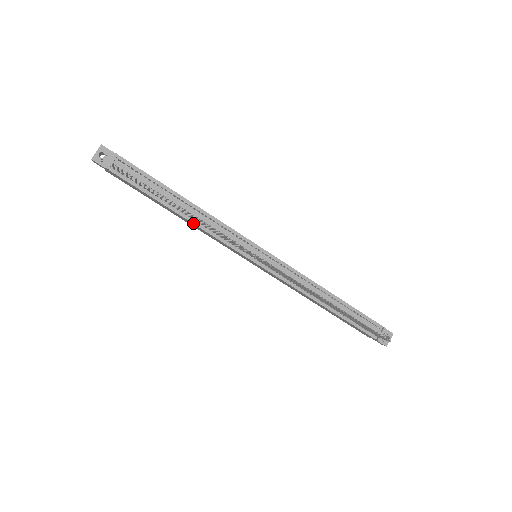
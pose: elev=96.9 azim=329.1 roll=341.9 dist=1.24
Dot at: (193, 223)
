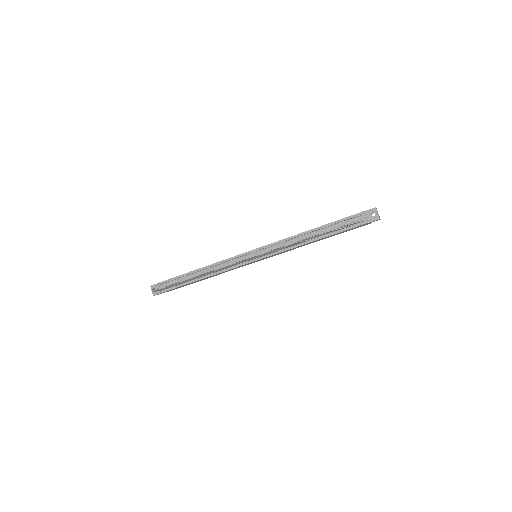
Dot at: occluded
